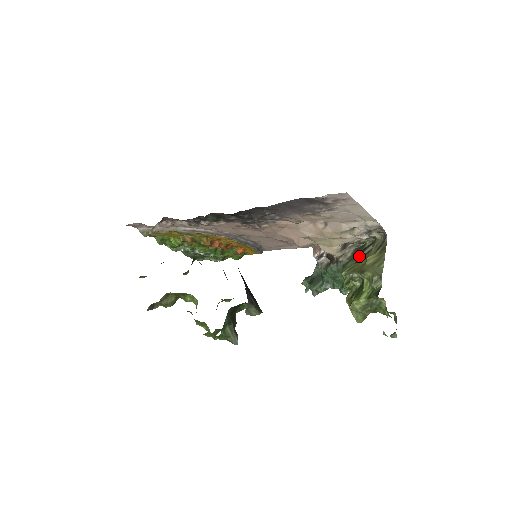
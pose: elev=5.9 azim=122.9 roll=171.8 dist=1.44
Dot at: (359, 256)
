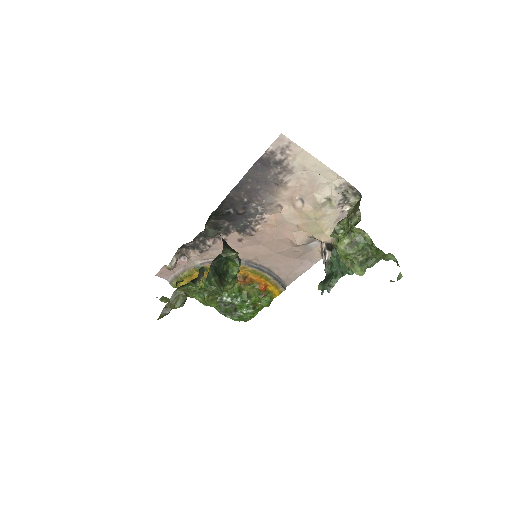
Dot at: occluded
